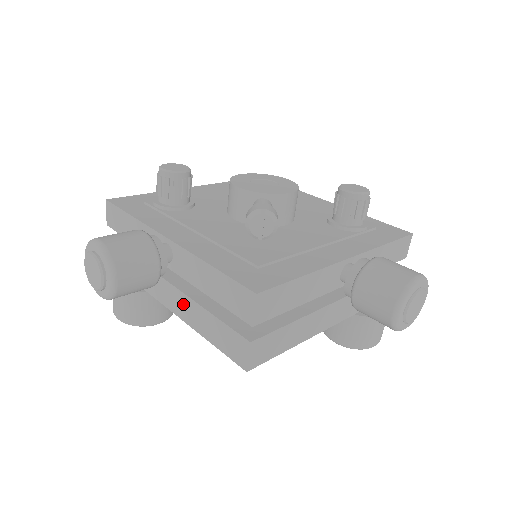
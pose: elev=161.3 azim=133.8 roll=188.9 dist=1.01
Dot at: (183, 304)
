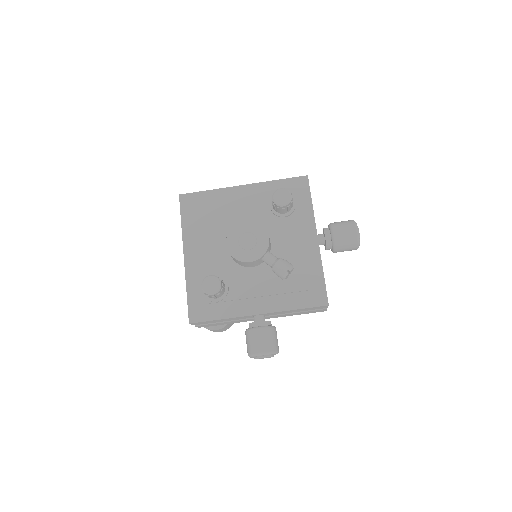
Dot at: occluded
